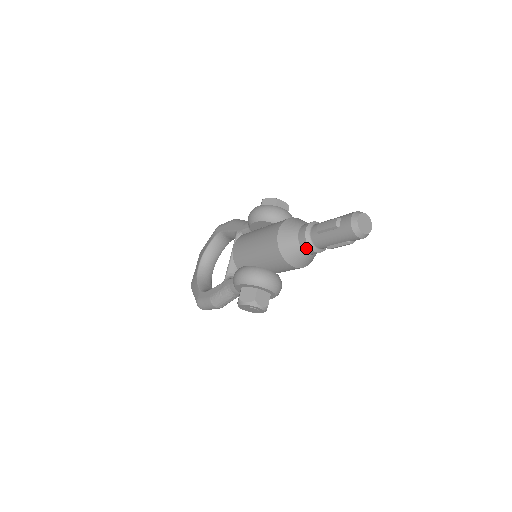
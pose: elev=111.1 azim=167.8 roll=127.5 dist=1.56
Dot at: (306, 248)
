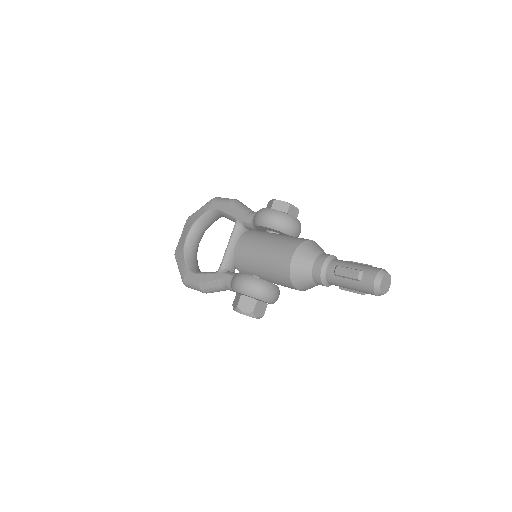
Dot at: (318, 282)
